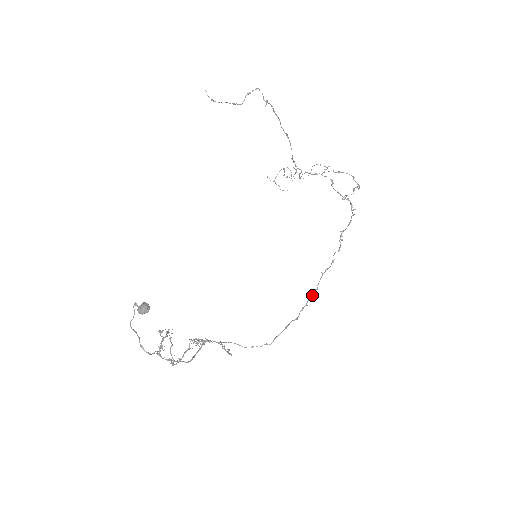
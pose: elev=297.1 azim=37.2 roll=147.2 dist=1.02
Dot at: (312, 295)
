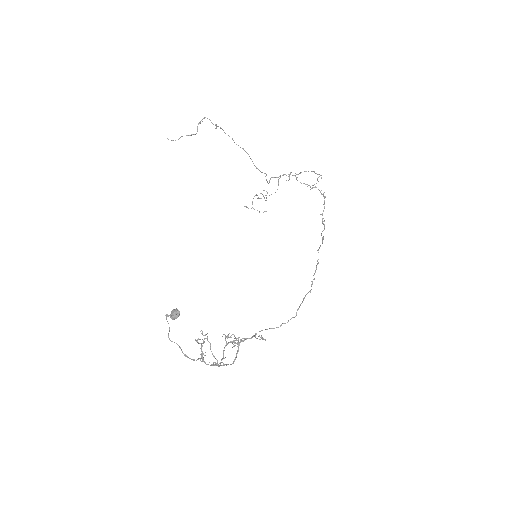
Dot at: (316, 269)
